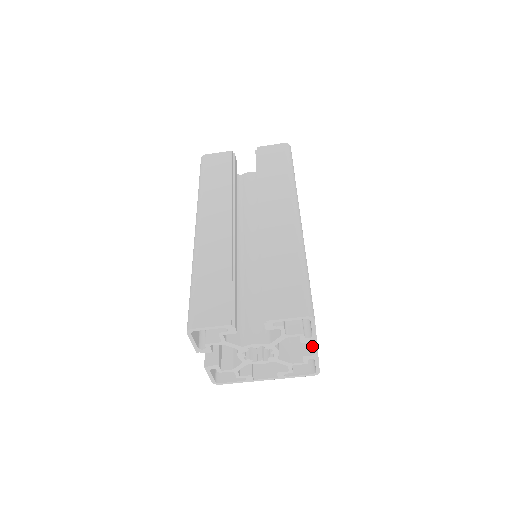
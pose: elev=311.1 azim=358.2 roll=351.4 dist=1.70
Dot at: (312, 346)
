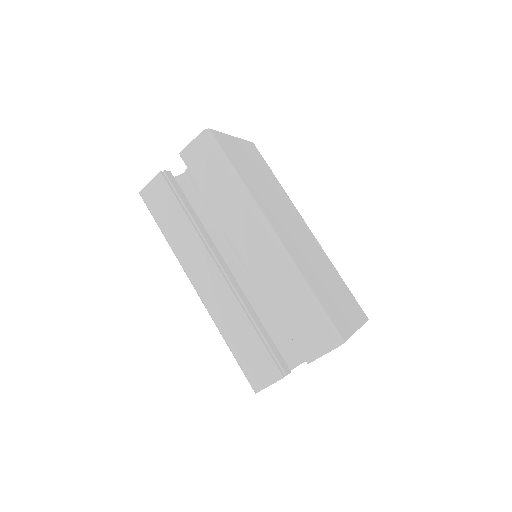
Dot at: occluded
